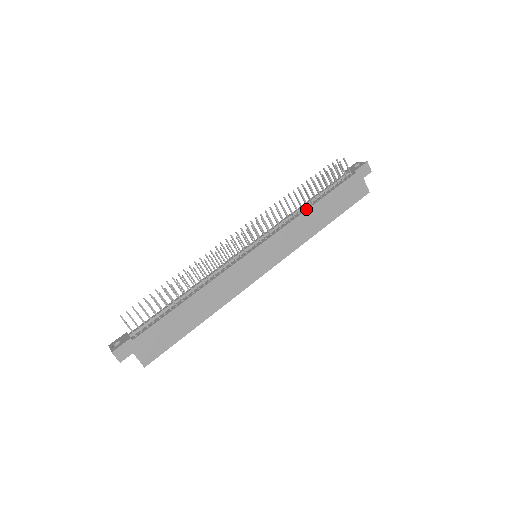
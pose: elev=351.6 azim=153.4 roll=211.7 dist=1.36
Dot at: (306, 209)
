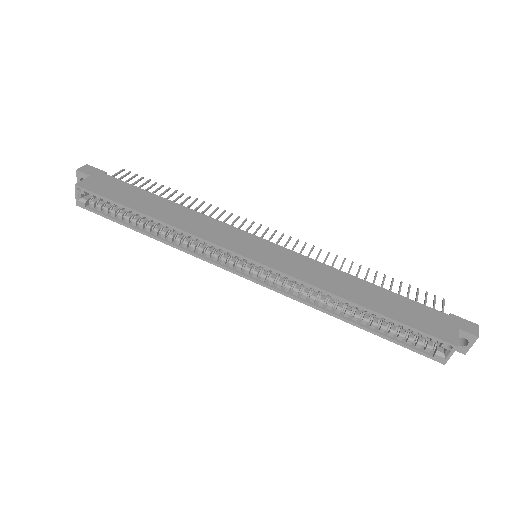
Dot at: (351, 275)
